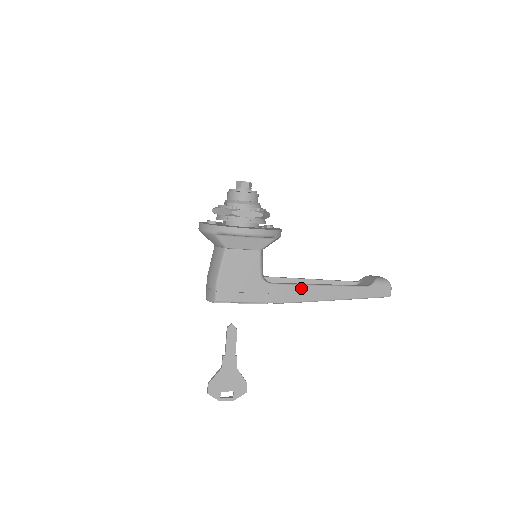
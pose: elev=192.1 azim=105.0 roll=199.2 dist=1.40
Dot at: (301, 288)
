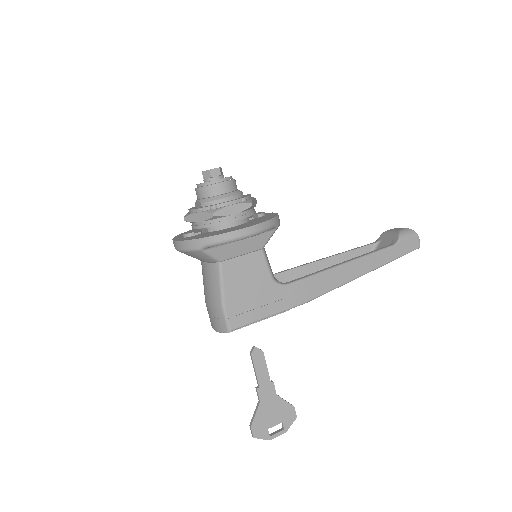
Dot at: (323, 276)
